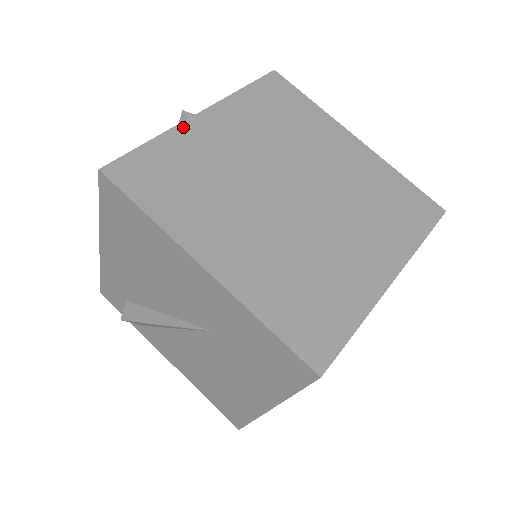
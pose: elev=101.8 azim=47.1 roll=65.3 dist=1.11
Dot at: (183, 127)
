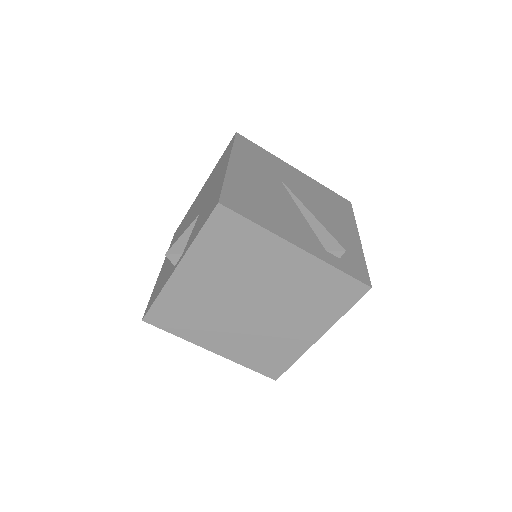
Dot at: (171, 283)
